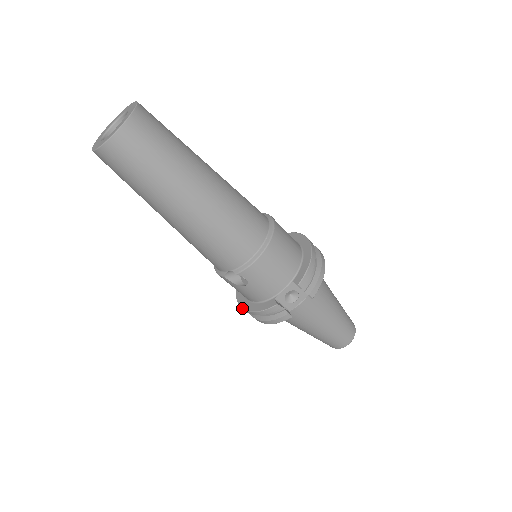
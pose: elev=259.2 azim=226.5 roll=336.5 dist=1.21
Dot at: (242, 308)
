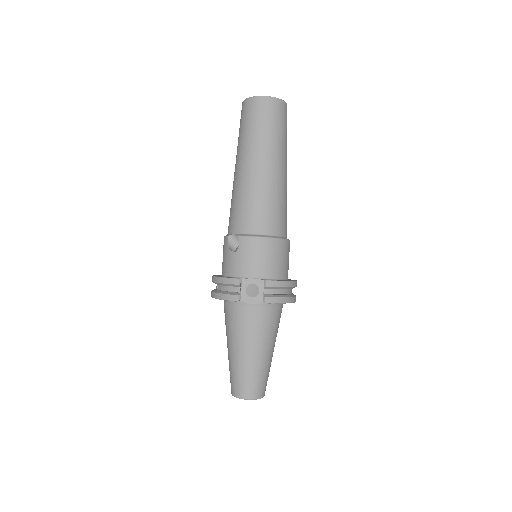
Dot at: (213, 276)
